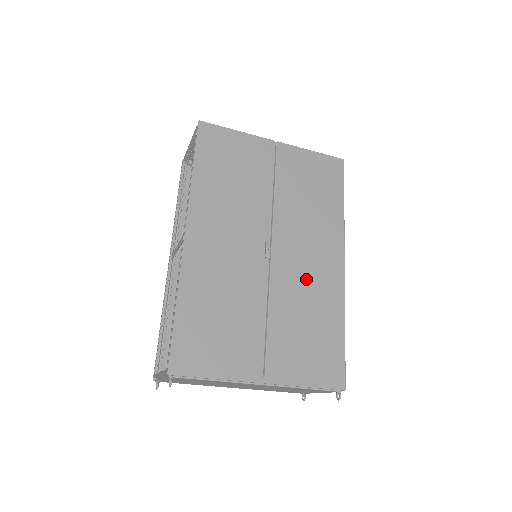
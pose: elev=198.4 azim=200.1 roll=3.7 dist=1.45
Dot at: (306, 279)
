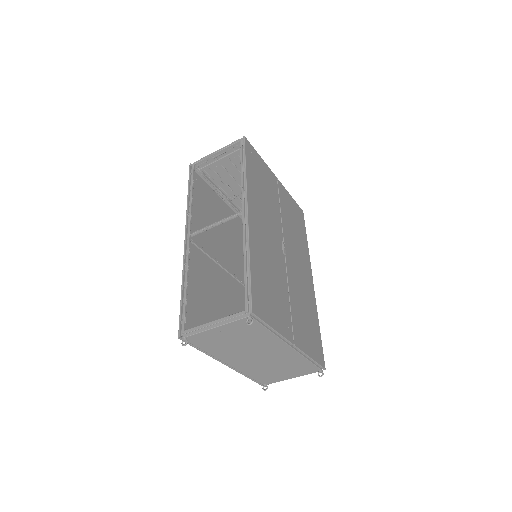
Dot at: (301, 280)
